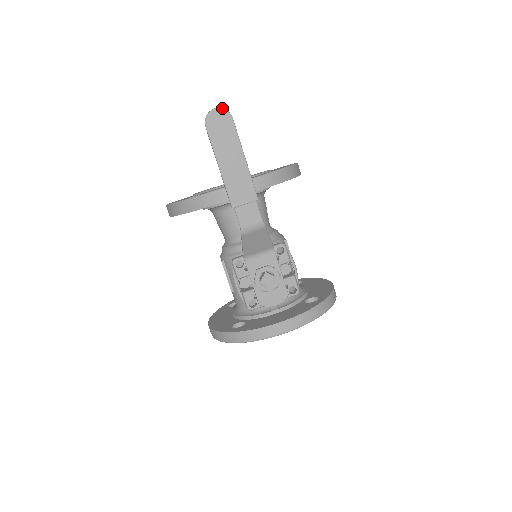
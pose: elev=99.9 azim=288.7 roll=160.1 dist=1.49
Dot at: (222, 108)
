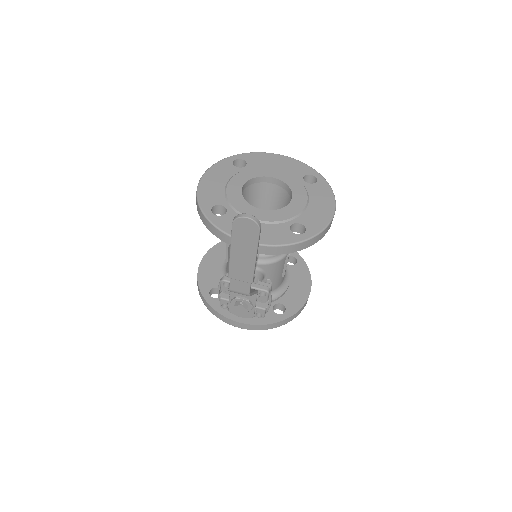
Dot at: (254, 220)
